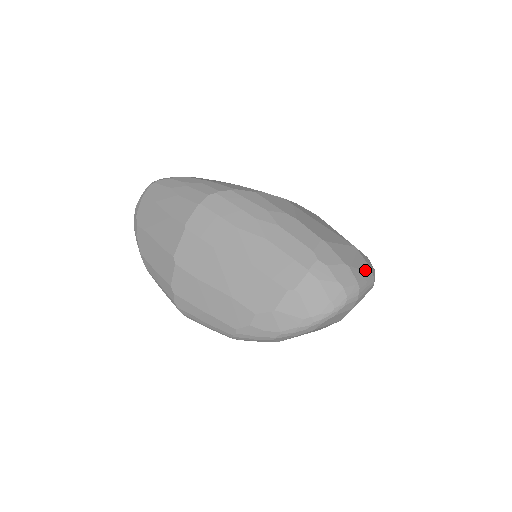
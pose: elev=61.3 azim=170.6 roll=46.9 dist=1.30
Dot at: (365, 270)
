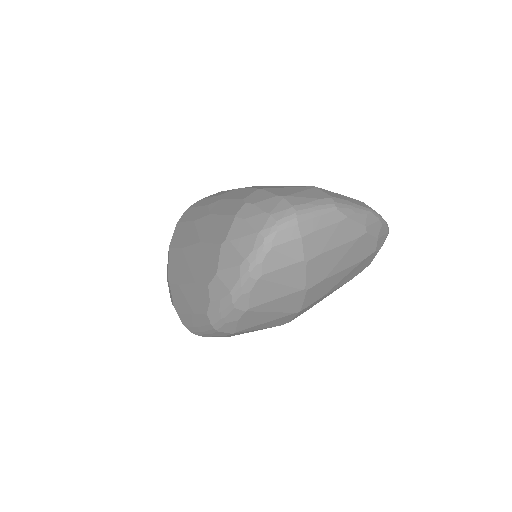
Dot at: (316, 197)
